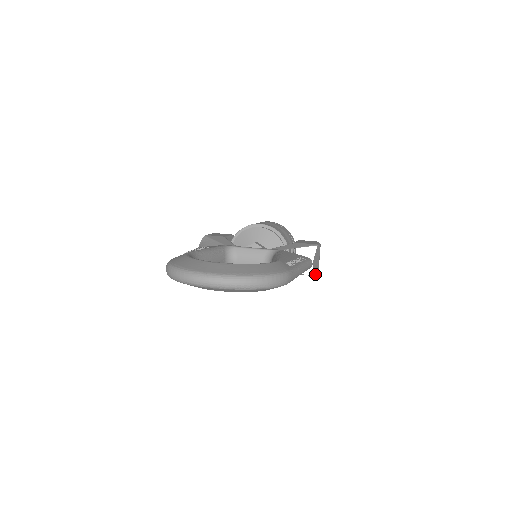
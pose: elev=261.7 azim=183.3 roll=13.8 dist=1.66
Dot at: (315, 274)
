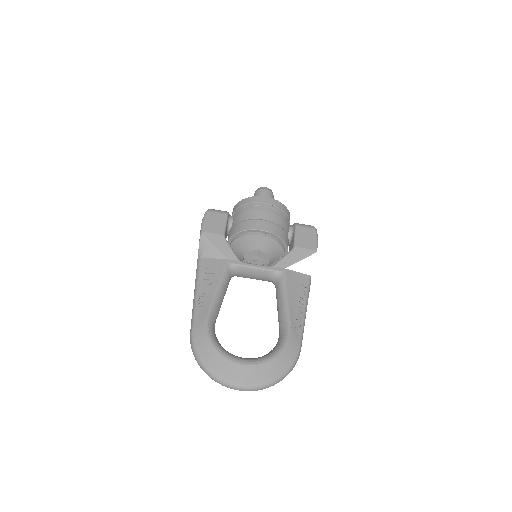
Dot at: occluded
